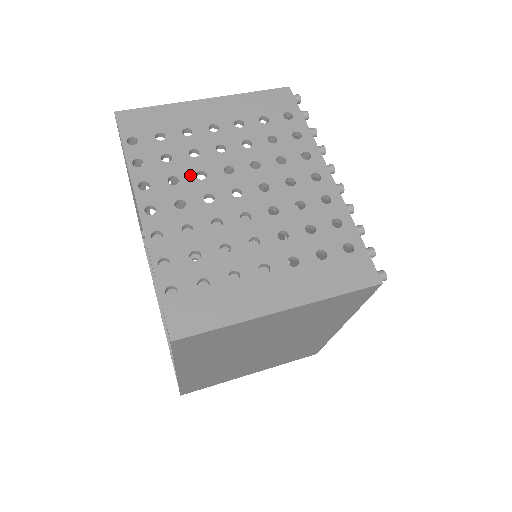
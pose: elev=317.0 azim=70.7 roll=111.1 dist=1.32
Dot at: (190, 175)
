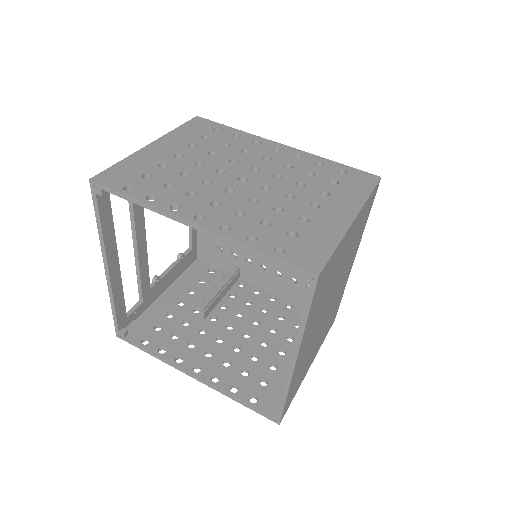
Dot at: (199, 186)
